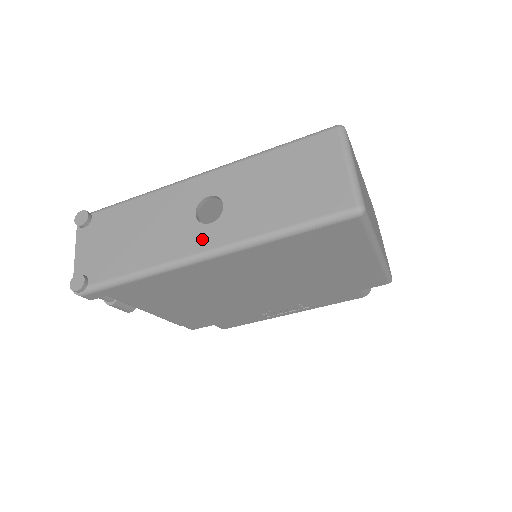
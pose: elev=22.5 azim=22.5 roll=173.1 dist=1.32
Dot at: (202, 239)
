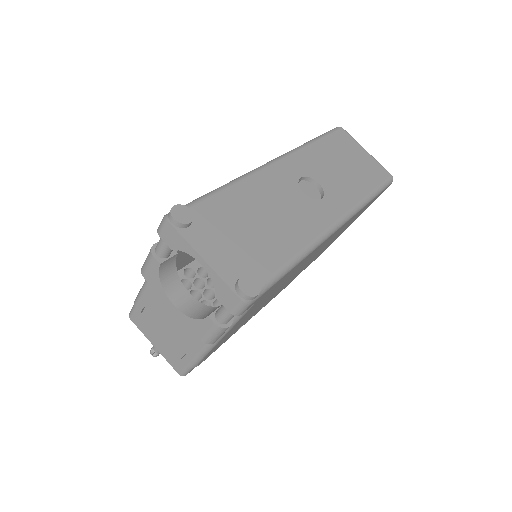
Dot at: (327, 212)
